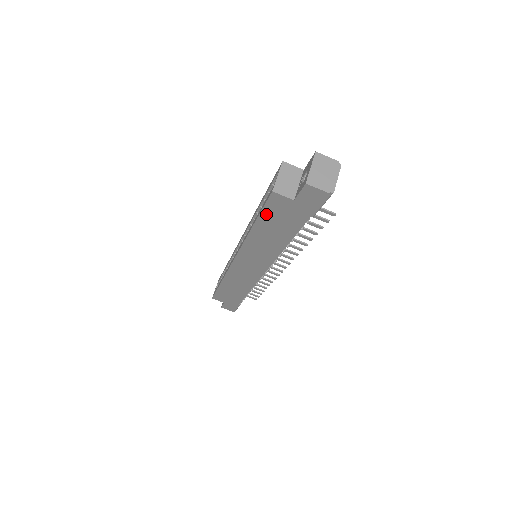
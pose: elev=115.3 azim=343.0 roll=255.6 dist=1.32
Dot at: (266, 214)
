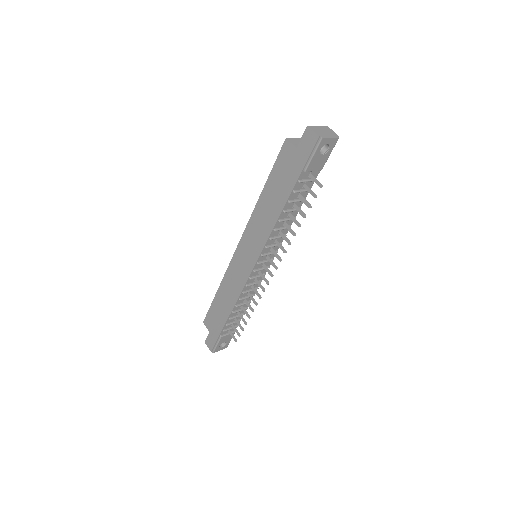
Dot at: (276, 170)
